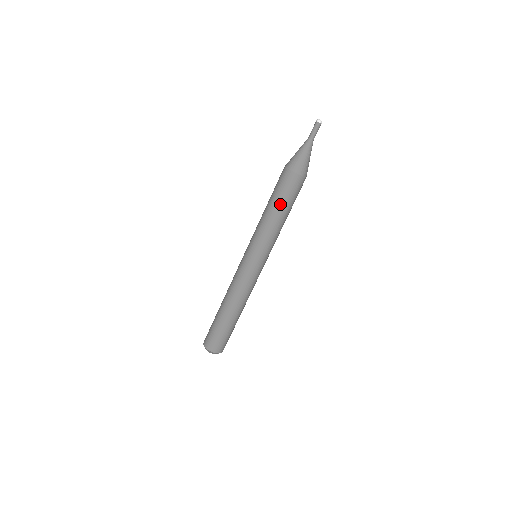
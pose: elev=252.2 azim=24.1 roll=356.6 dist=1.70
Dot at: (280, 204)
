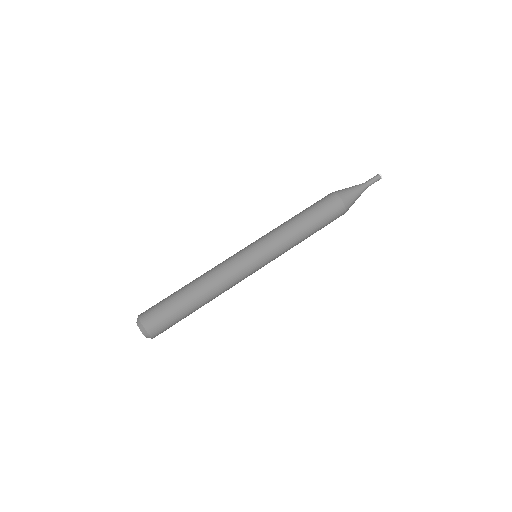
Dot at: (306, 211)
